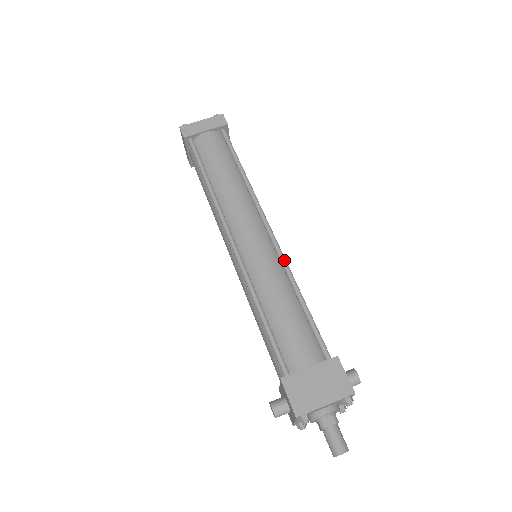
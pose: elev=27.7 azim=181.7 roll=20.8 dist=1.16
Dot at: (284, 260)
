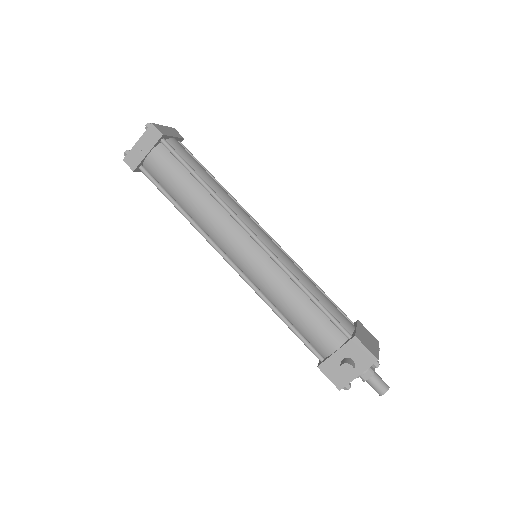
Dot at: occluded
